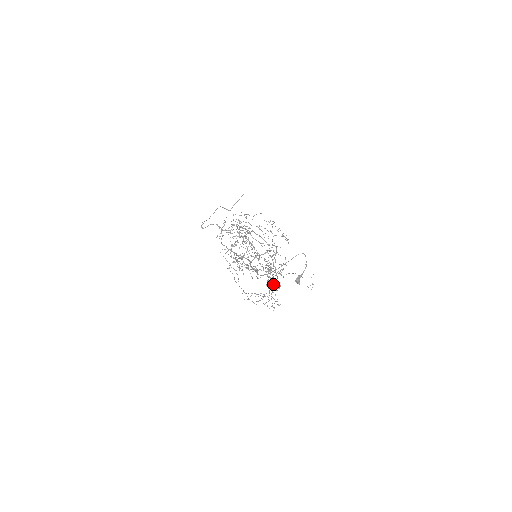
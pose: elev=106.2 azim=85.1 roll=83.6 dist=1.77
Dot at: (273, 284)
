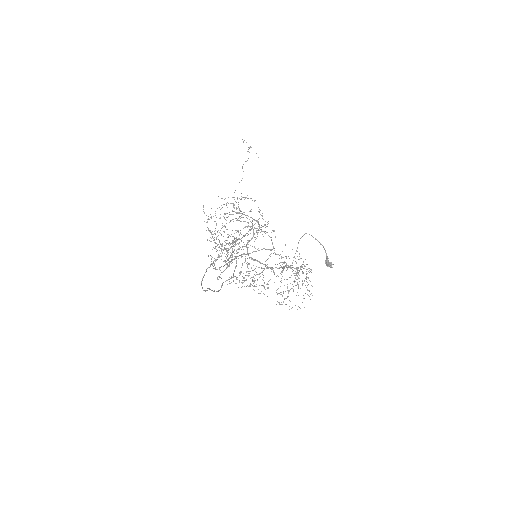
Dot at: occluded
